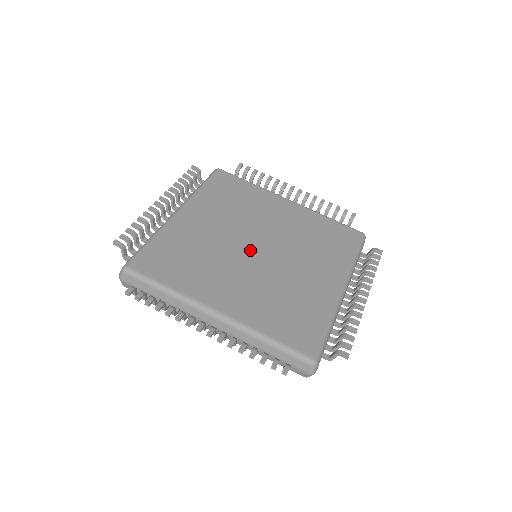
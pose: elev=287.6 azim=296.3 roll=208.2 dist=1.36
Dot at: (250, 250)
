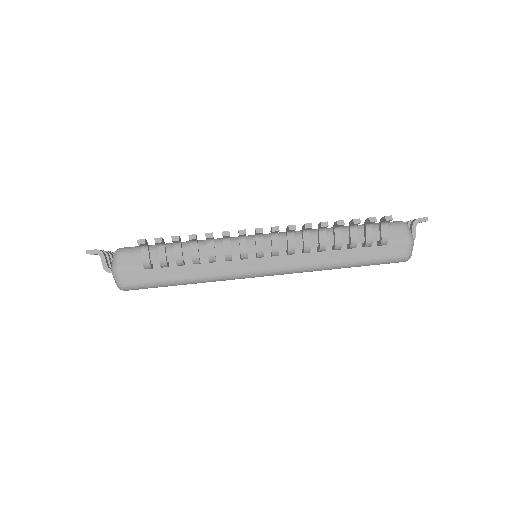
Dot at: occluded
